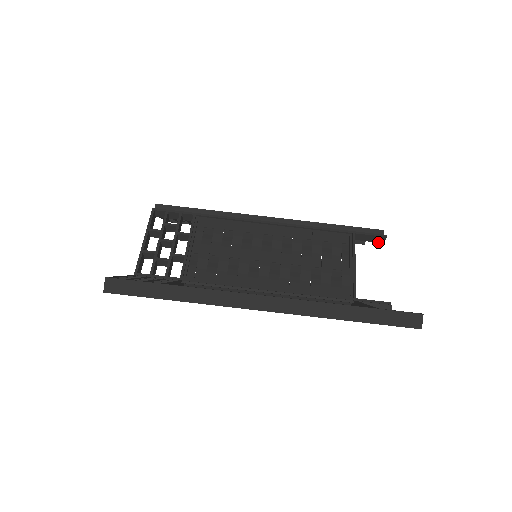
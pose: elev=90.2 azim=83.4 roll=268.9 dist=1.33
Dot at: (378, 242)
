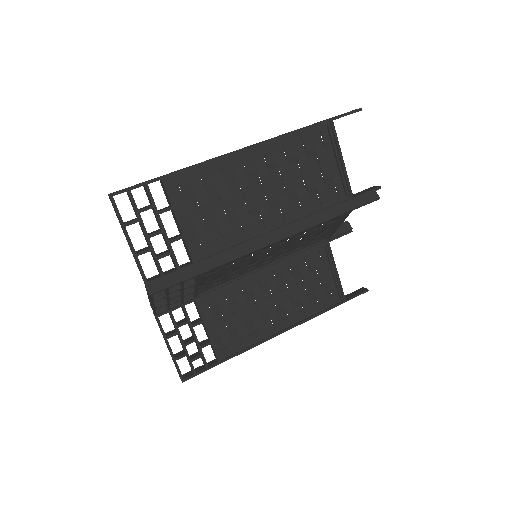
Dot at: (348, 231)
